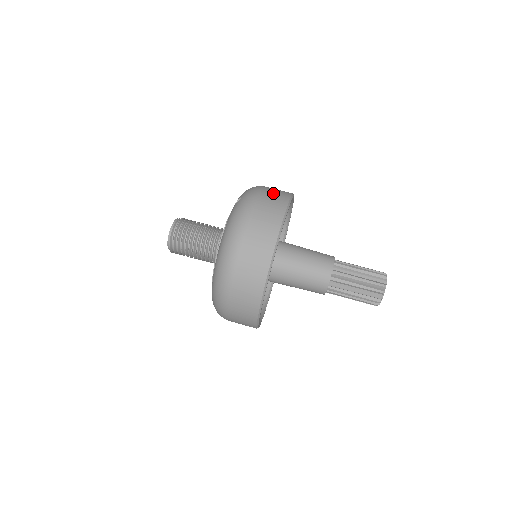
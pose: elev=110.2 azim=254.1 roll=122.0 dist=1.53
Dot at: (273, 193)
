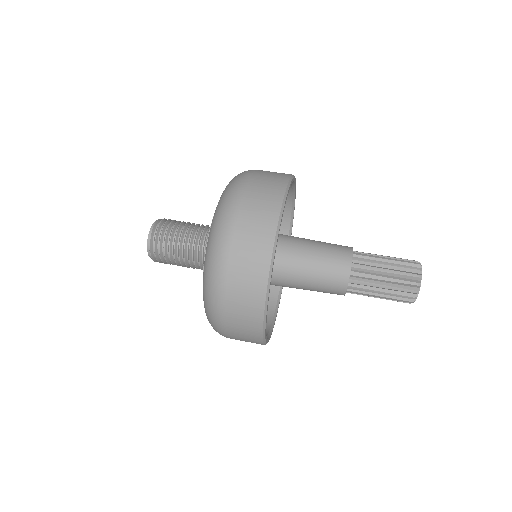
Dot at: occluded
